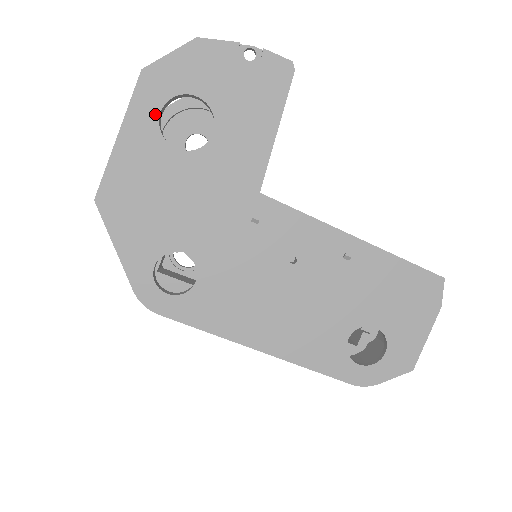
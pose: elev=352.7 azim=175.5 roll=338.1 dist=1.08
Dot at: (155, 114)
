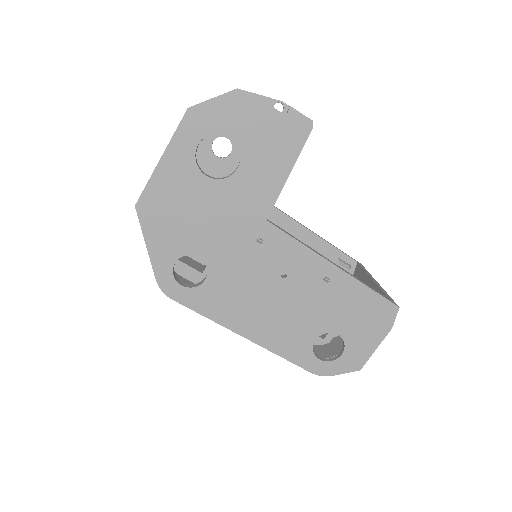
Dot at: (193, 146)
